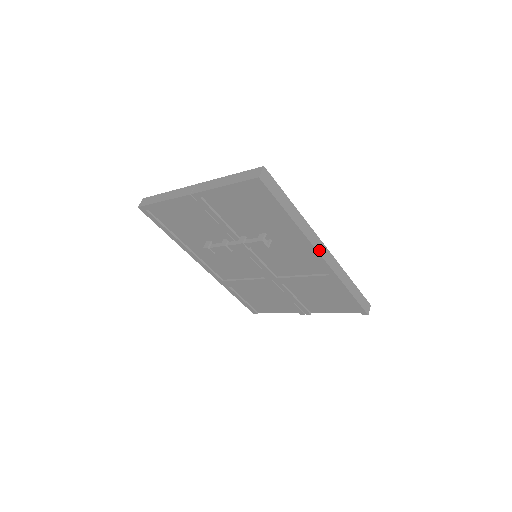
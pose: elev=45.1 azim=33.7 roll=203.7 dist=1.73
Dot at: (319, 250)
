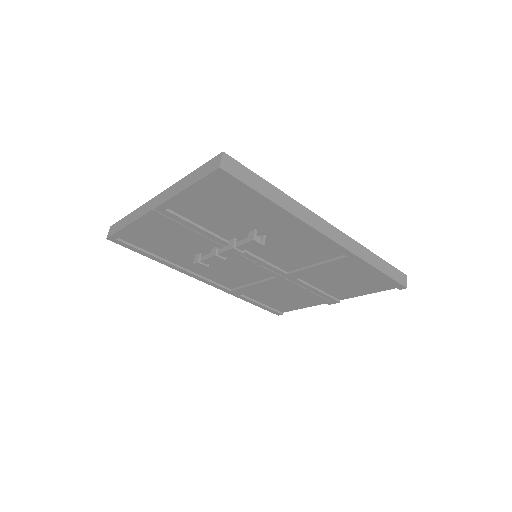
Dot at: (324, 232)
